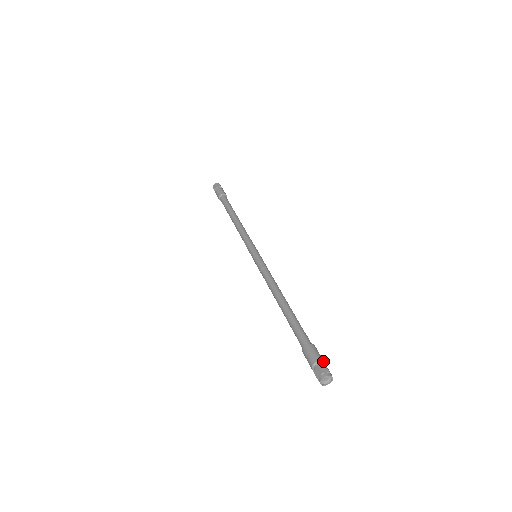
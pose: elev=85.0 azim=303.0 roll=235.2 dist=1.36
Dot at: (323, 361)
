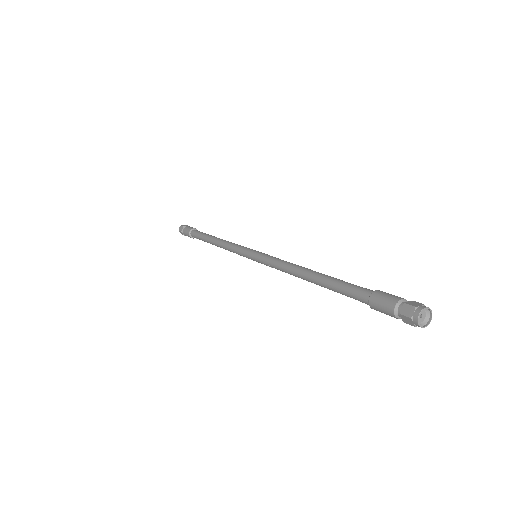
Dot at: (399, 300)
